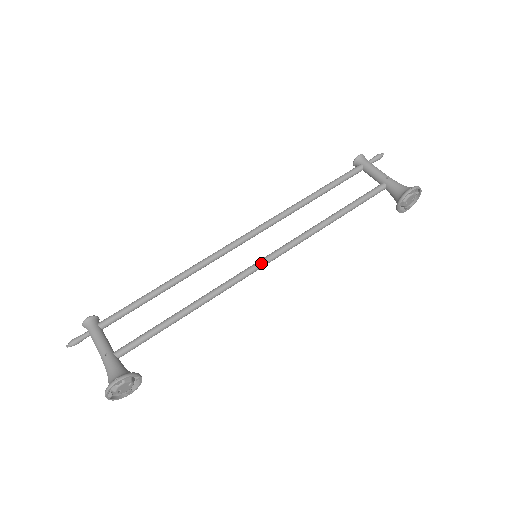
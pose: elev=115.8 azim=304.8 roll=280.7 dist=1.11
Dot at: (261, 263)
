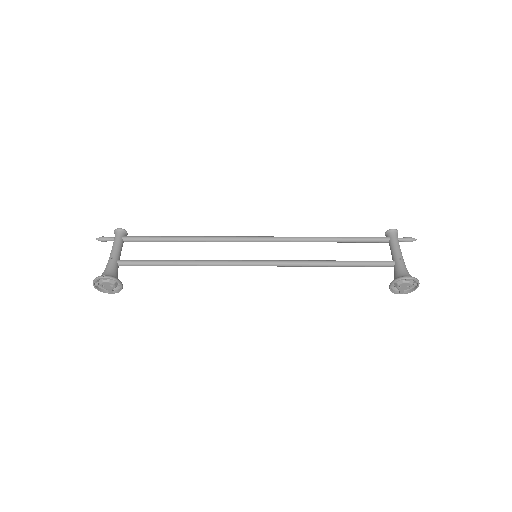
Dot at: (254, 263)
